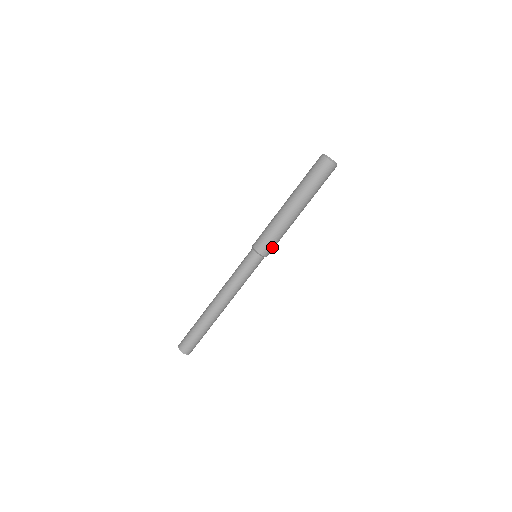
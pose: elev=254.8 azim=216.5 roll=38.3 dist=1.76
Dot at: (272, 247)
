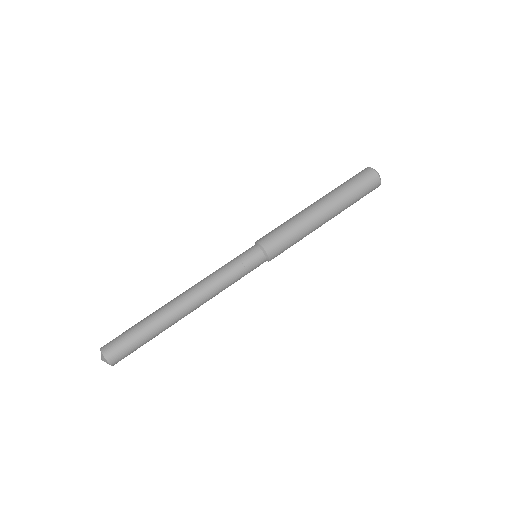
Dot at: (275, 238)
